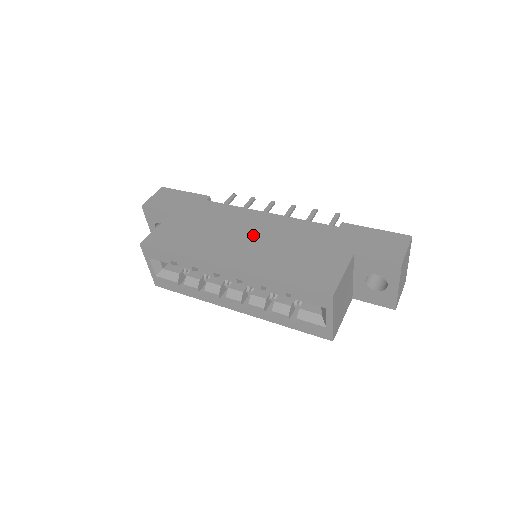
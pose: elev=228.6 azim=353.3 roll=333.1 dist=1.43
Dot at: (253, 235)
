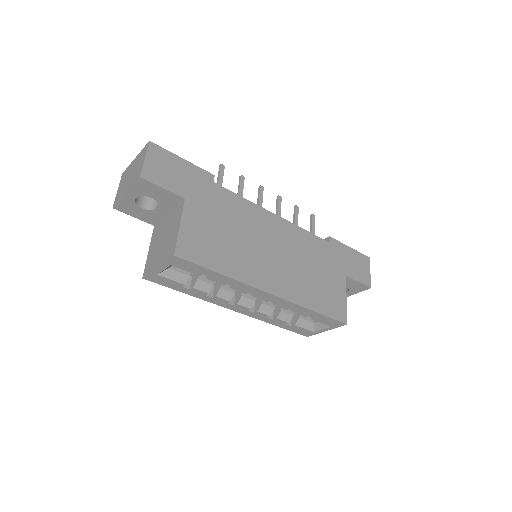
Dot at: (276, 248)
